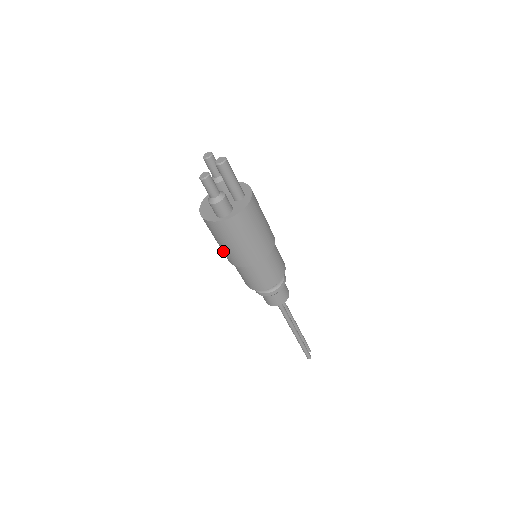
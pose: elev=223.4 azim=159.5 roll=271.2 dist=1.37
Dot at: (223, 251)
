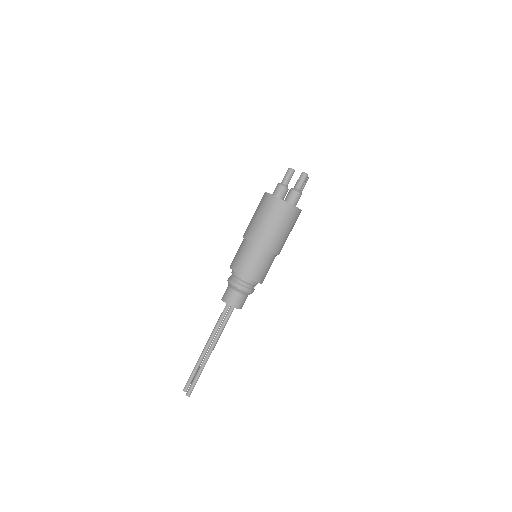
Dot at: (262, 231)
